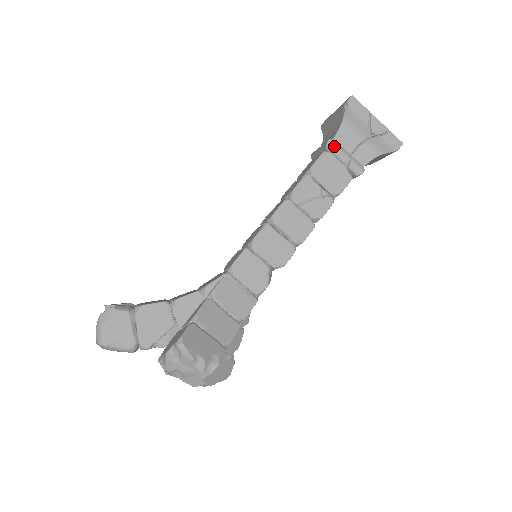
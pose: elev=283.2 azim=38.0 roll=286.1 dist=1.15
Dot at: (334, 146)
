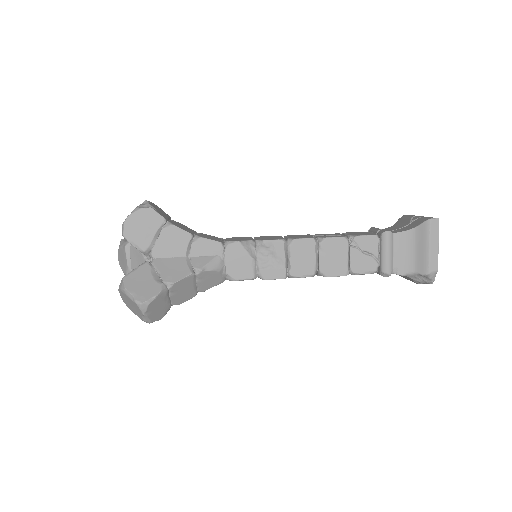
Dot at: (375, 228)
